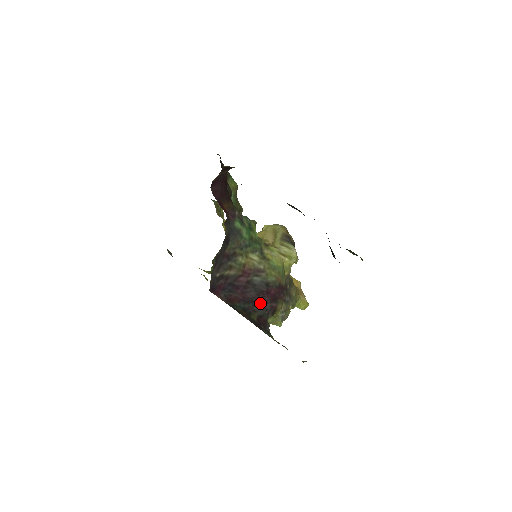
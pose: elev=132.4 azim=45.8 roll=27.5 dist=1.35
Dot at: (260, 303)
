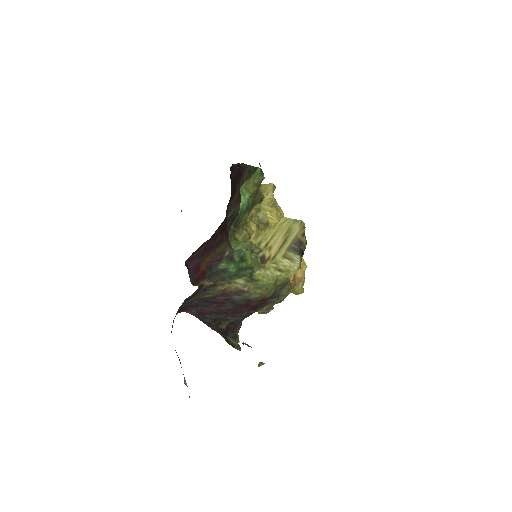
Dot at: (236, 313)
